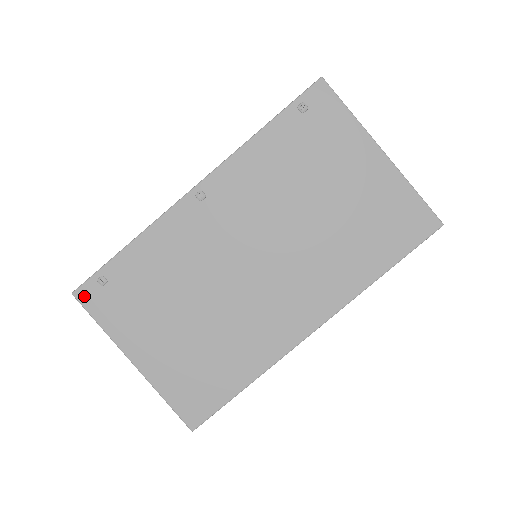
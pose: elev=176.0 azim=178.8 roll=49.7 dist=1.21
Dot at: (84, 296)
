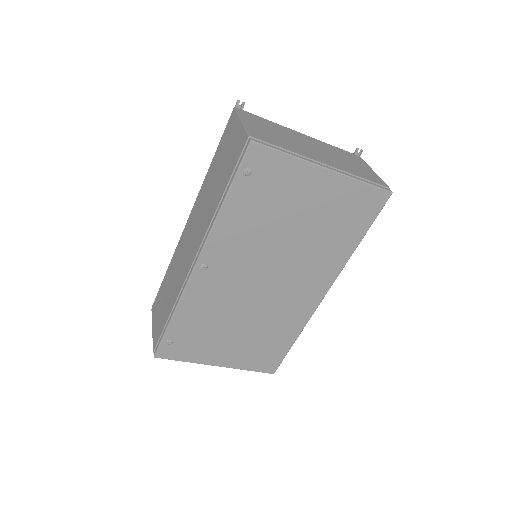
Dot at: (163, 355)
